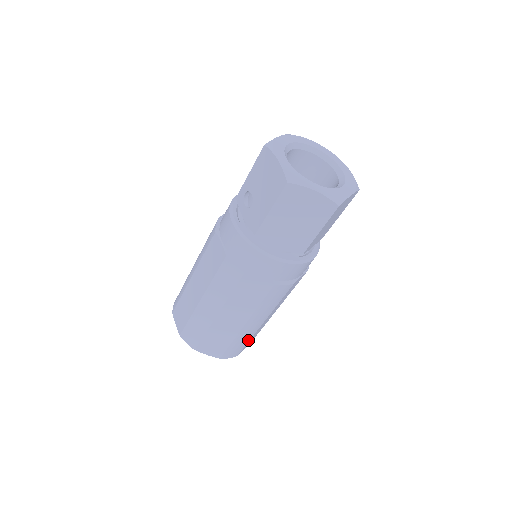
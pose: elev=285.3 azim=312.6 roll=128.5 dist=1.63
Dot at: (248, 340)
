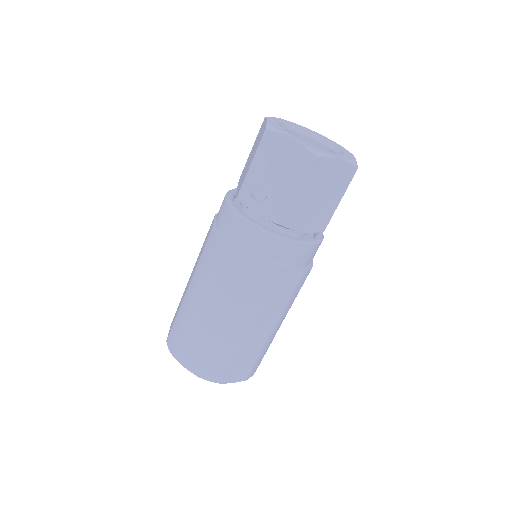
Dot at: (268, 347)
